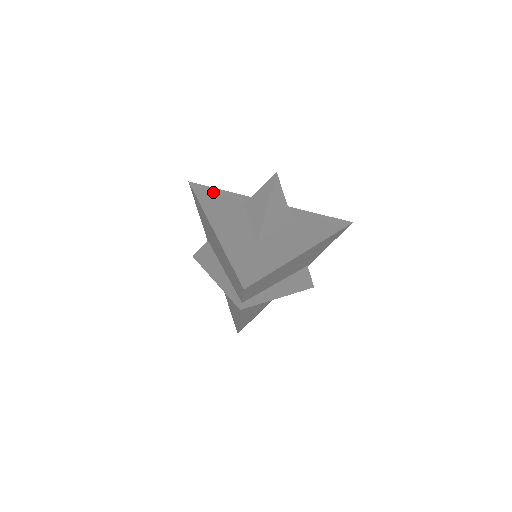
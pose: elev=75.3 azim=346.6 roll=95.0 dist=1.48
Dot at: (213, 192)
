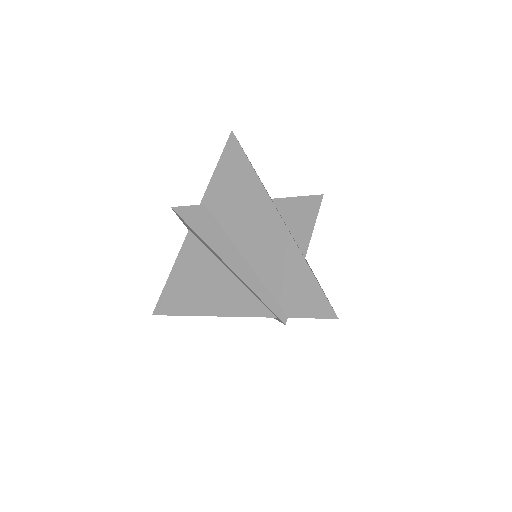
Dot at: occluded
